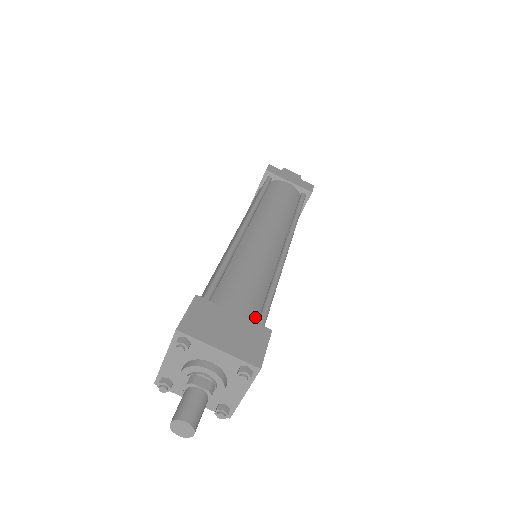
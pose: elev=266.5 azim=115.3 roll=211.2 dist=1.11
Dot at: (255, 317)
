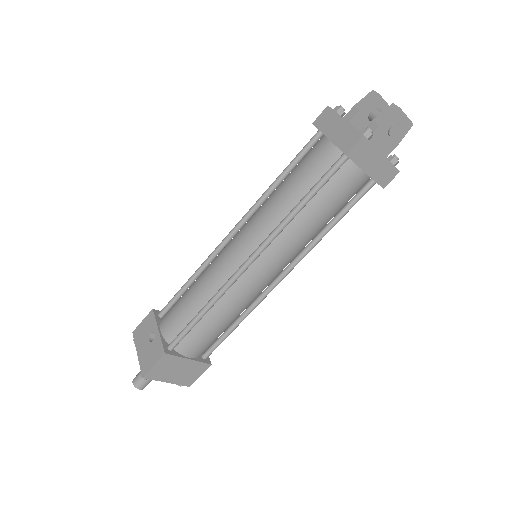
Dot at: (207, 349)
